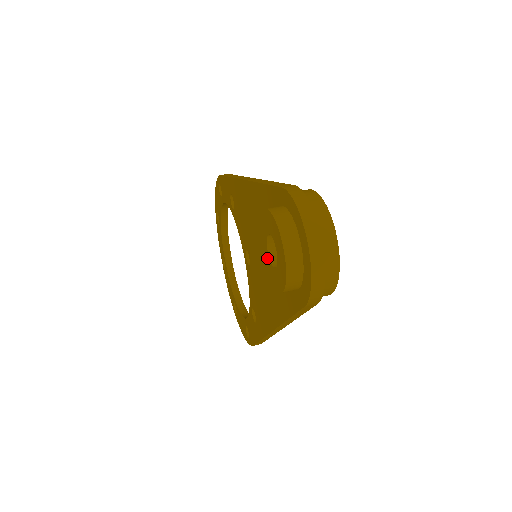
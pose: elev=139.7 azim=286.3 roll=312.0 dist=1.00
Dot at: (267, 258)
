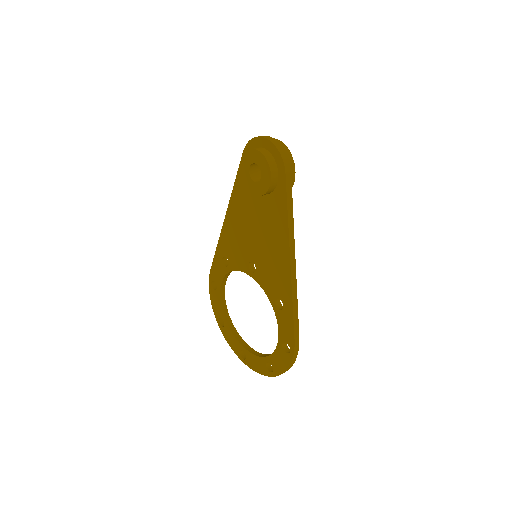
Dot at: (256, 186)
